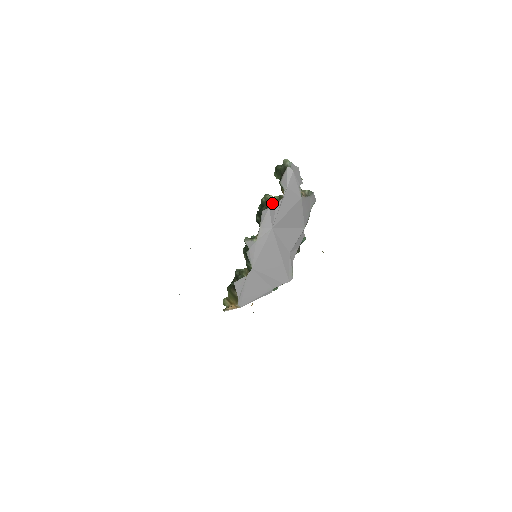
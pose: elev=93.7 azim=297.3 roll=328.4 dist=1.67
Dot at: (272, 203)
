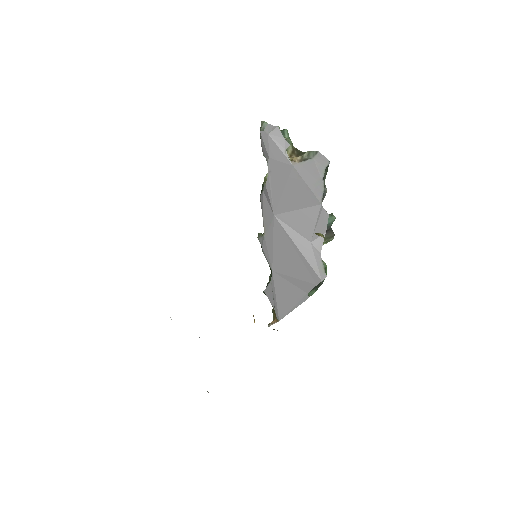
Dot at: (263, 183)
